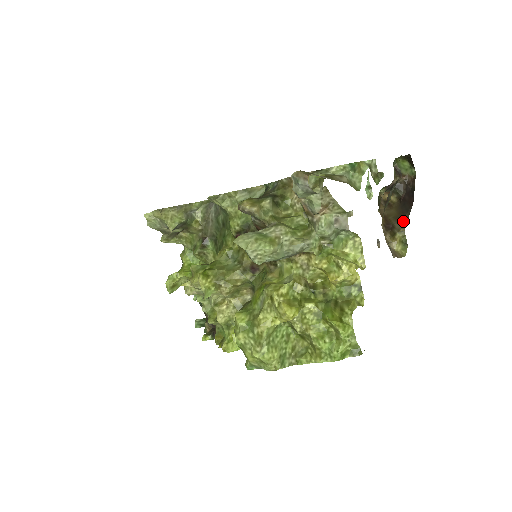
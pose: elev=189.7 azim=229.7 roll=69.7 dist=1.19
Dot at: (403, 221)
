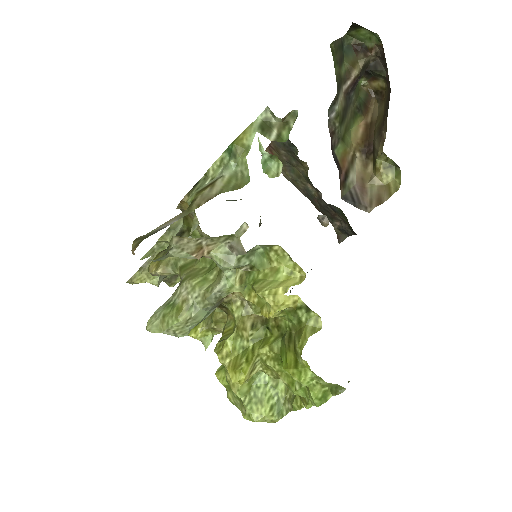
Dot at: (381, 133)
